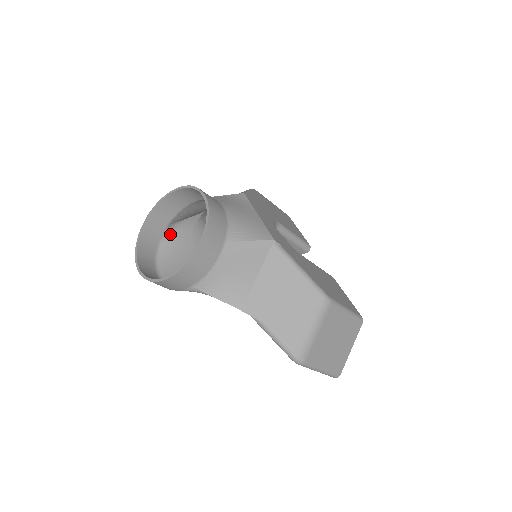
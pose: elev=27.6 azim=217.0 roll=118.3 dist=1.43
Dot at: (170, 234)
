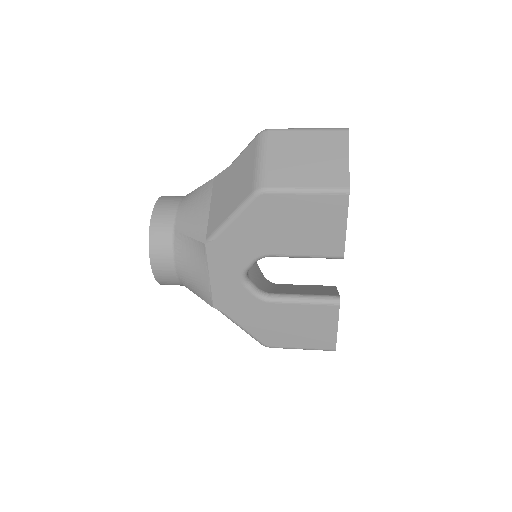
Dot at: occluded
